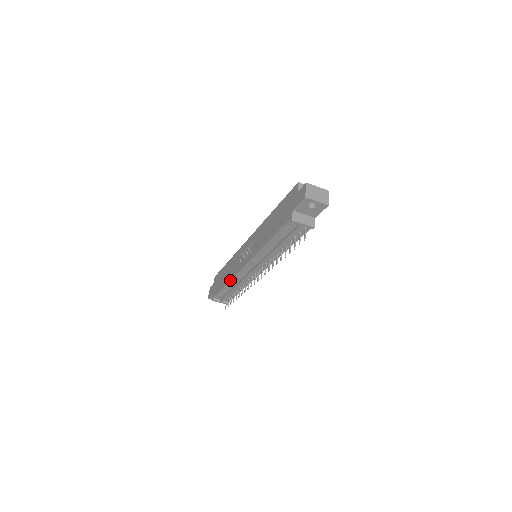
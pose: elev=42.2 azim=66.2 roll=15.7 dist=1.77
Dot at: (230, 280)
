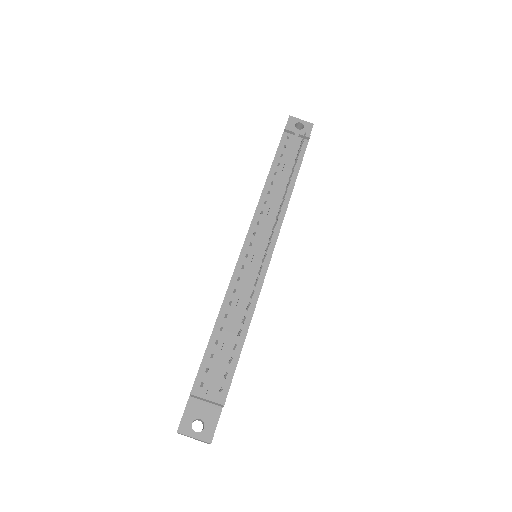
Dot at: (224, 298)
